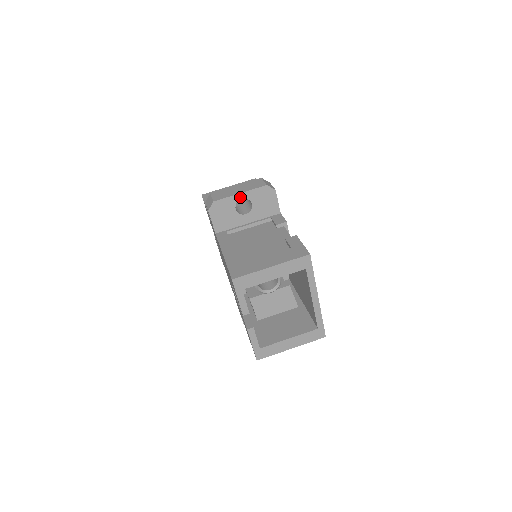
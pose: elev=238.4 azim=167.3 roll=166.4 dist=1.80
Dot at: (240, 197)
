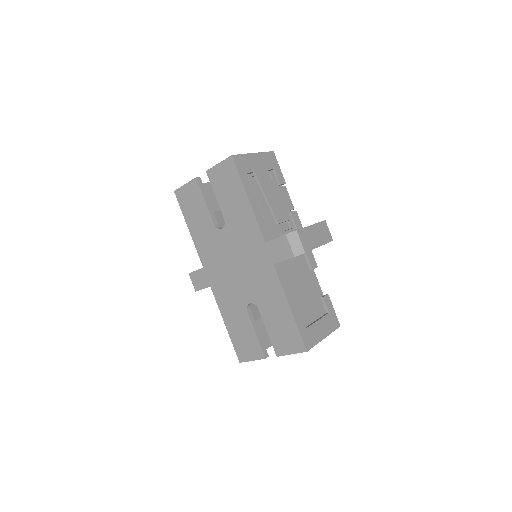
Dot at: occluded
